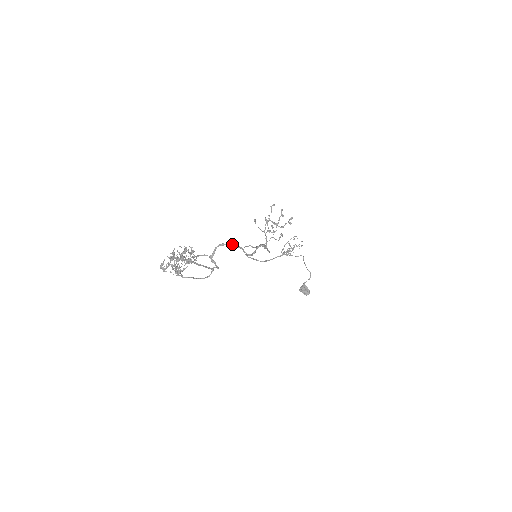
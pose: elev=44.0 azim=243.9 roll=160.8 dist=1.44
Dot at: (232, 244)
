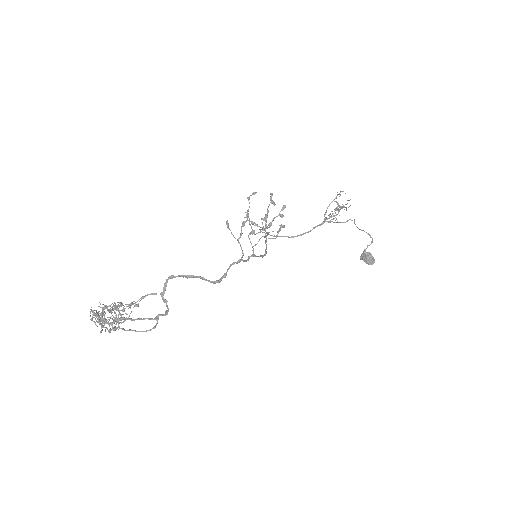
Dot at: (183, 276)
